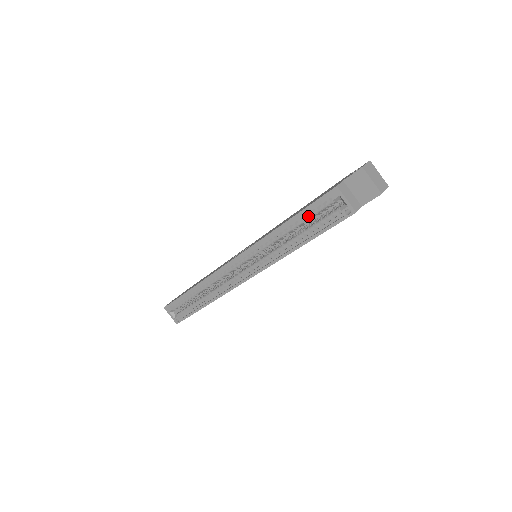
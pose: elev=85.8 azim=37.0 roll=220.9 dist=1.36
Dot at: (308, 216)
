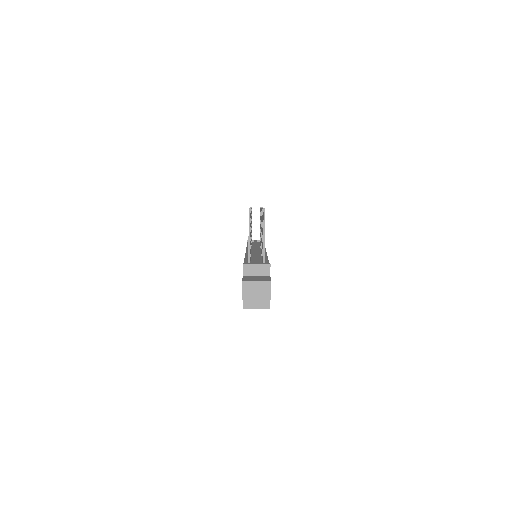
Dot at: occluded
